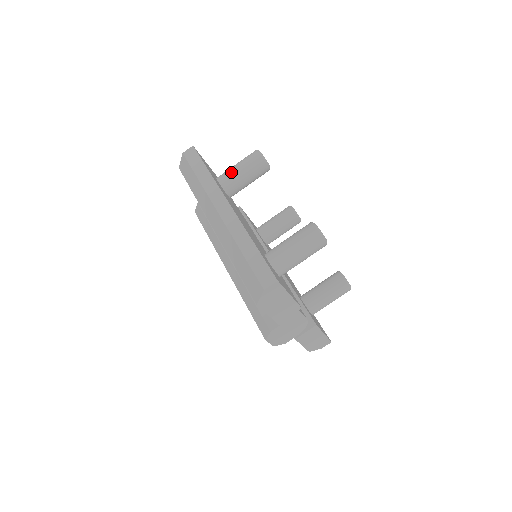
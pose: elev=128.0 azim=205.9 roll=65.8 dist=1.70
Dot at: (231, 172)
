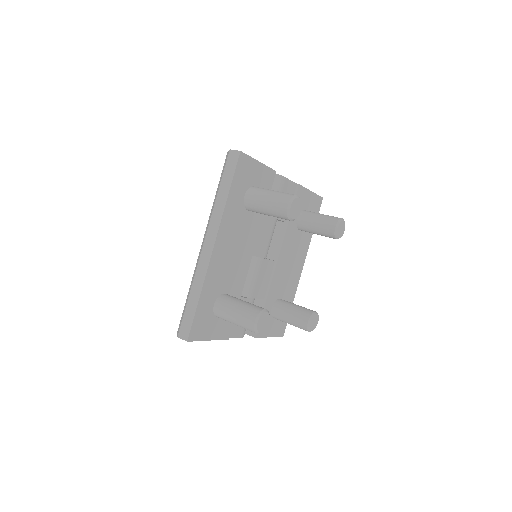
Dot at: (258, 199)
